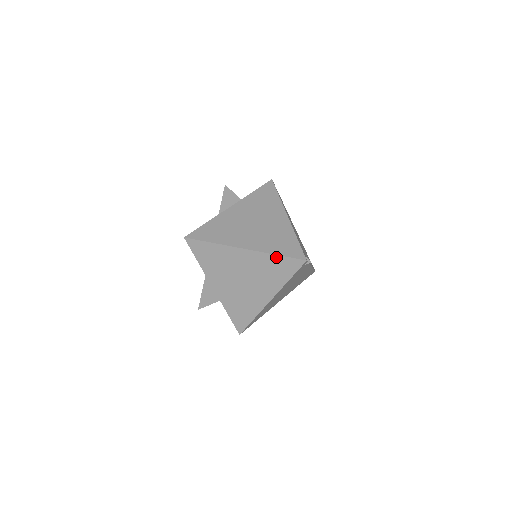
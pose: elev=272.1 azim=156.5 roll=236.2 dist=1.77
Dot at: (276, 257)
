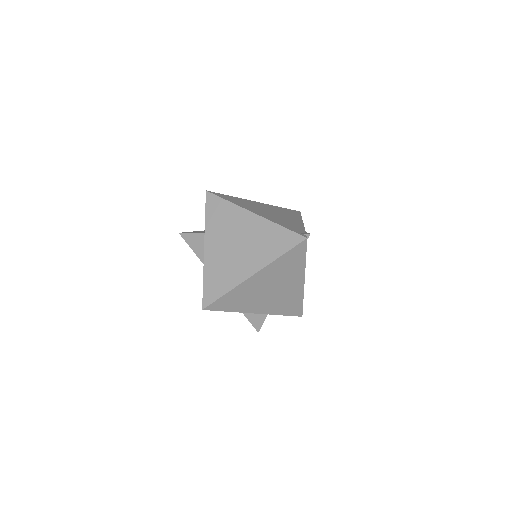
Dot at: (282, 257)
